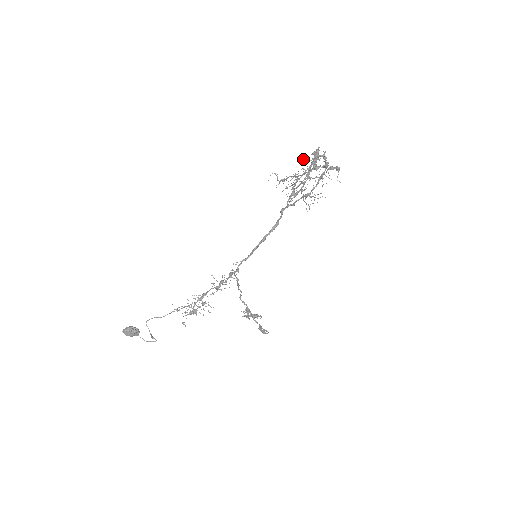
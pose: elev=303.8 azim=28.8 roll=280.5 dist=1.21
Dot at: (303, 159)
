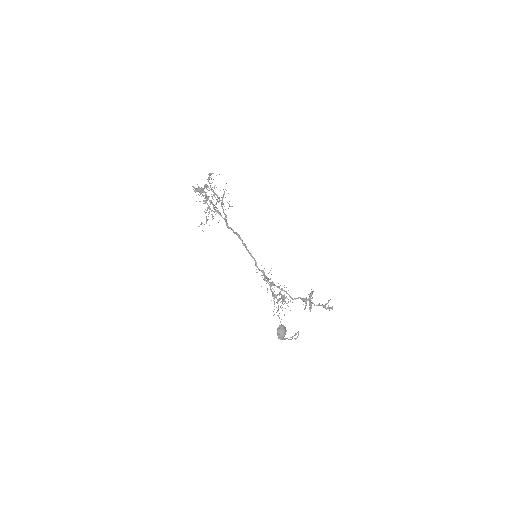
Dot at: occluded
